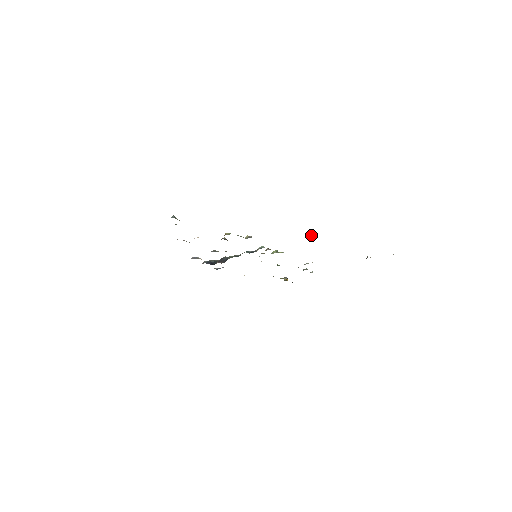
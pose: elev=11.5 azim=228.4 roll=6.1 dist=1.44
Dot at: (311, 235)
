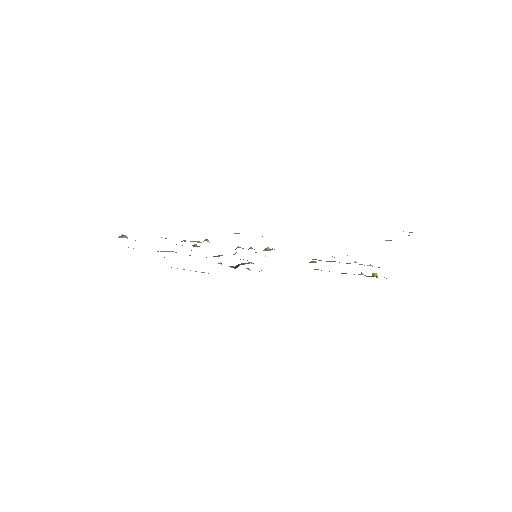
Dot at: occluded
